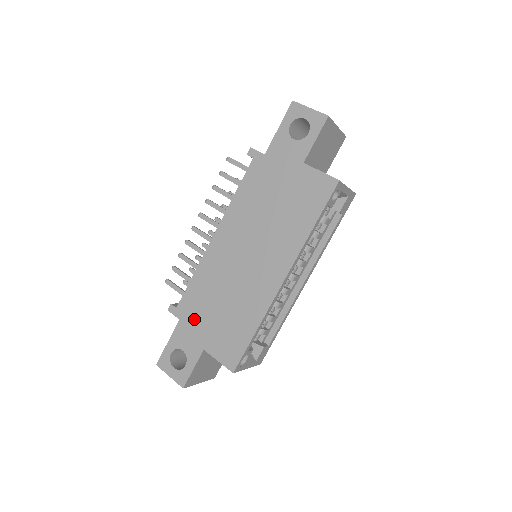
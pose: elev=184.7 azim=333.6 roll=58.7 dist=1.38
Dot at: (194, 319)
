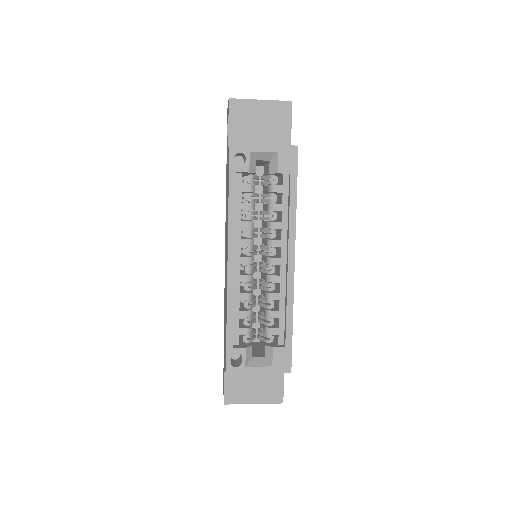
Dot at: (224, 333)
